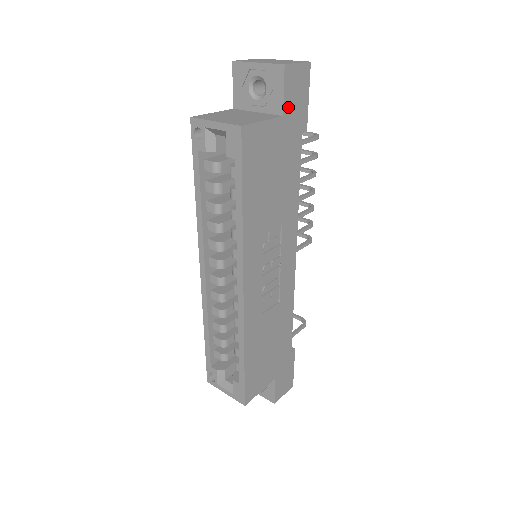
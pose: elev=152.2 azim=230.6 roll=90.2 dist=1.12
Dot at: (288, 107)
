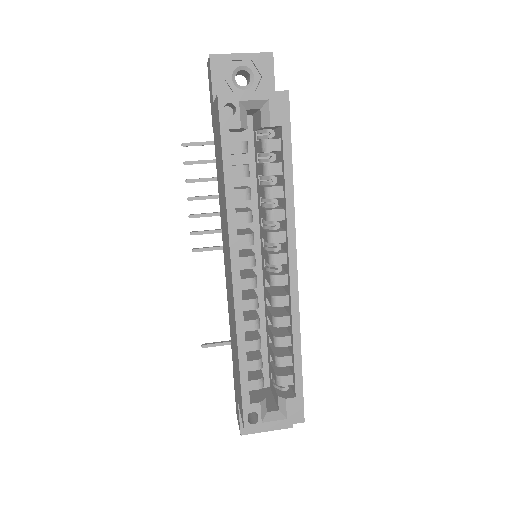
Dot at: occluded
